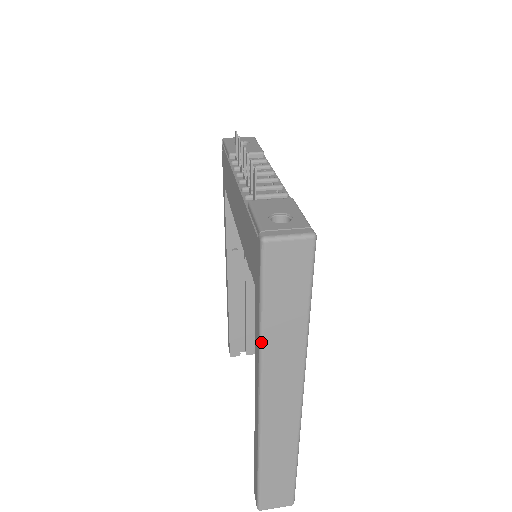
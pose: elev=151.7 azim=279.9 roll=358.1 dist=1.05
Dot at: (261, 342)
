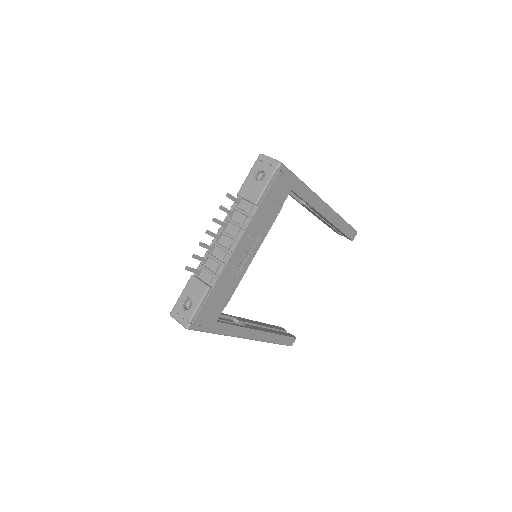
Dot at: occluded
